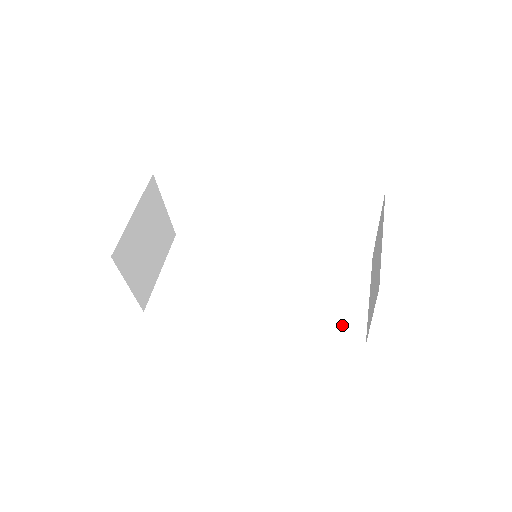
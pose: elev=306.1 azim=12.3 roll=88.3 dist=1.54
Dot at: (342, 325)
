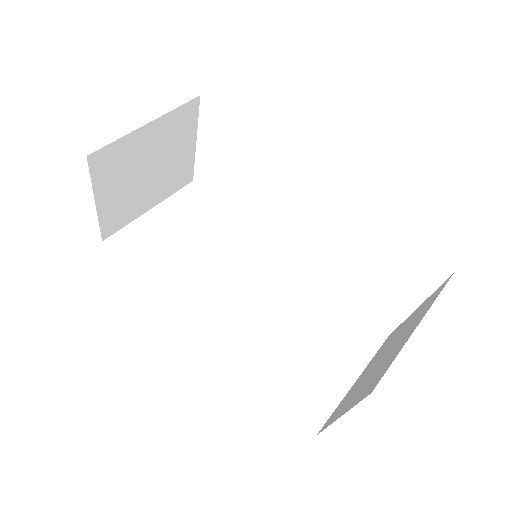
Dot at: (305, 394)
